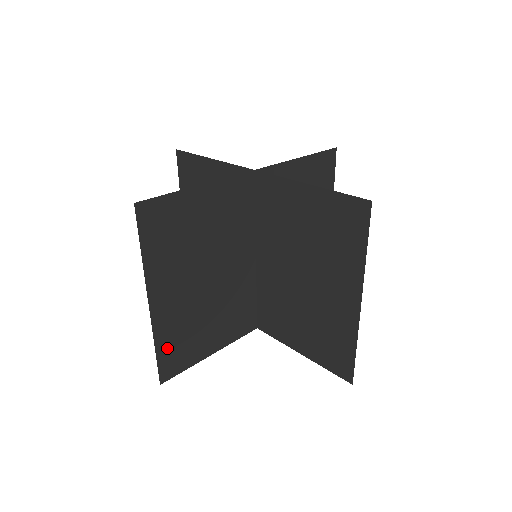
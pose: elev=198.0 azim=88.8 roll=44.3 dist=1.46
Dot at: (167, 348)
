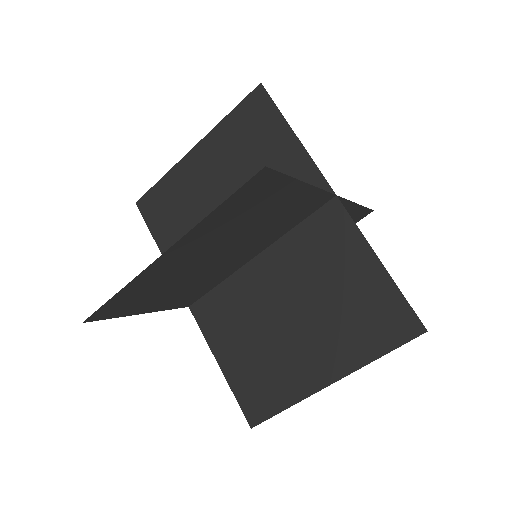
Dot at: (125, 296)
